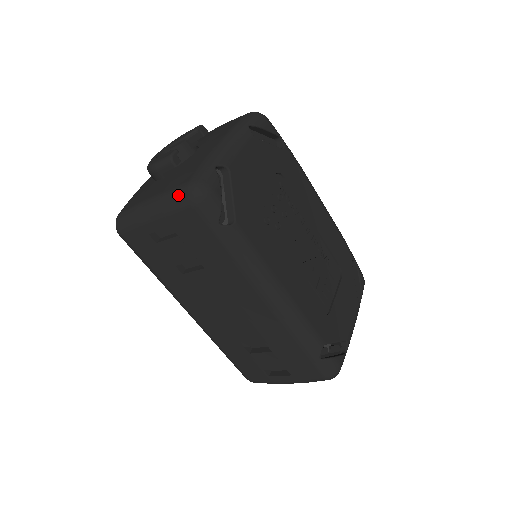
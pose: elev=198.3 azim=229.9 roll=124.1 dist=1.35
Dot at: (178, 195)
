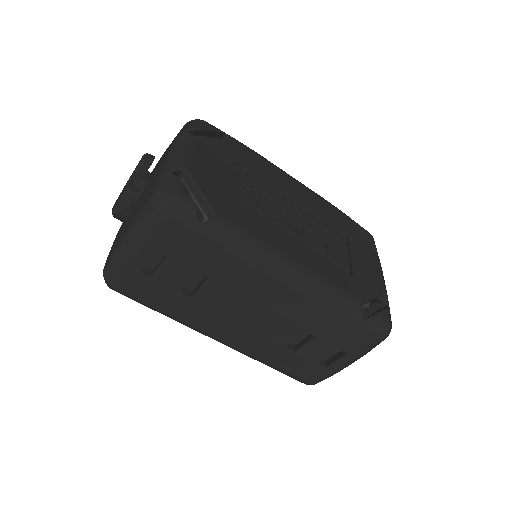
Dot at: (148, 213)
